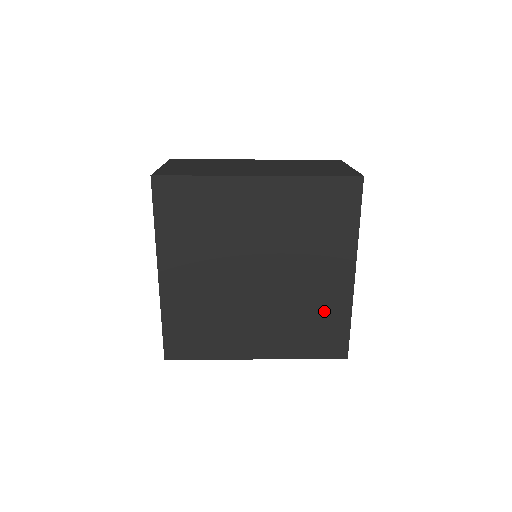
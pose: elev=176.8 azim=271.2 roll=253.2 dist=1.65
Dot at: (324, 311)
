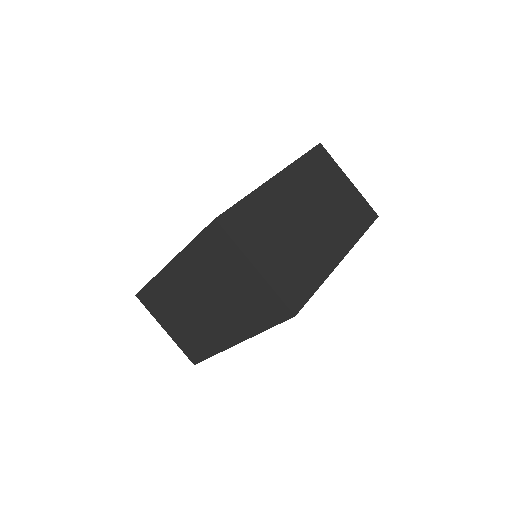
Dot at: occluded
